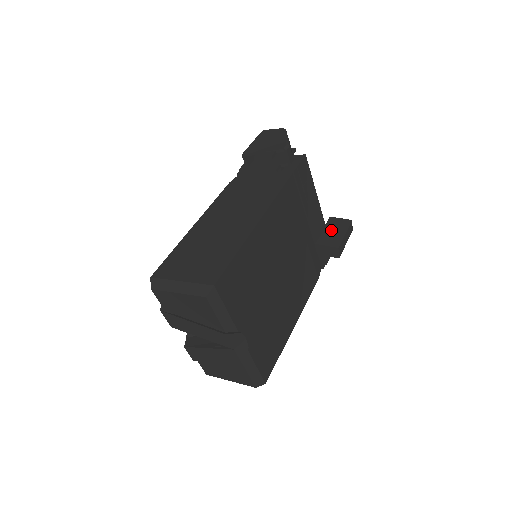
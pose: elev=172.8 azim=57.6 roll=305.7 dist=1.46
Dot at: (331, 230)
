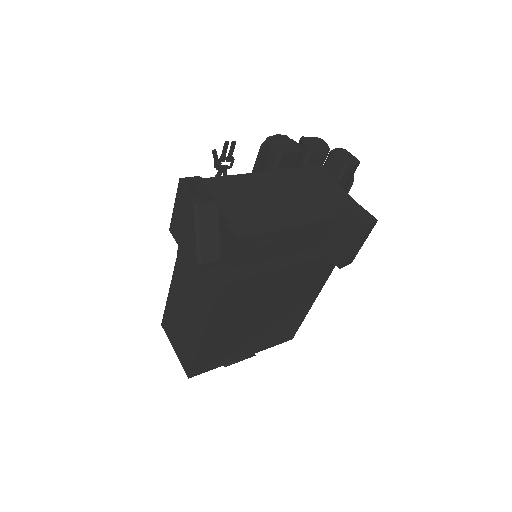
Dot at: (338, 233)
